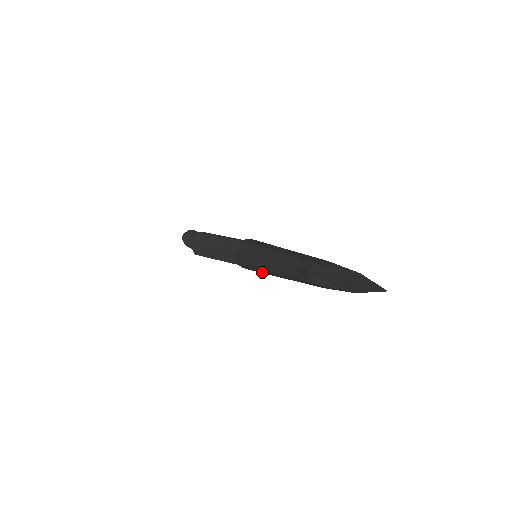
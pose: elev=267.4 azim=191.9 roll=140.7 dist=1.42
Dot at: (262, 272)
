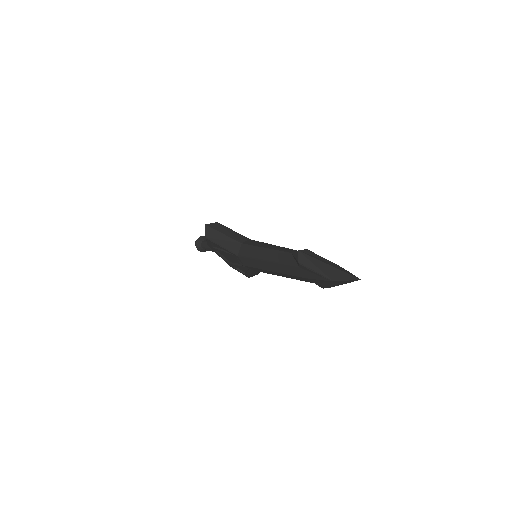
Dot at: (257, 266)
